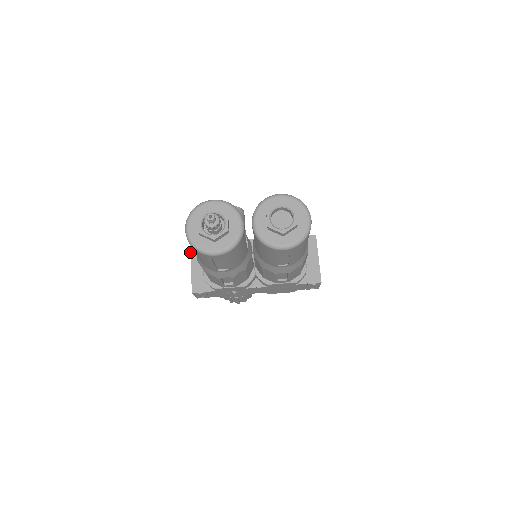
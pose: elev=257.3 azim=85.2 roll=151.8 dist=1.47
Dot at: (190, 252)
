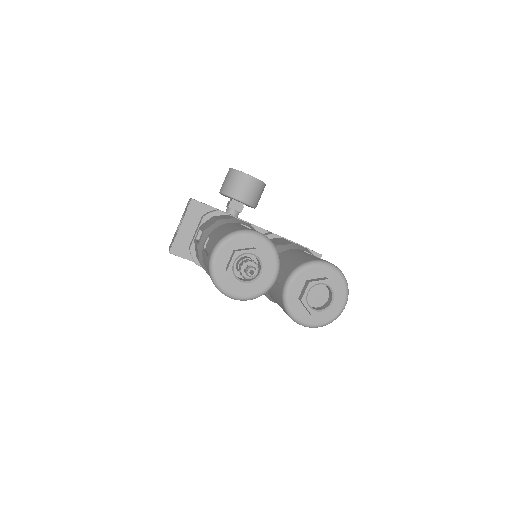
Dot at: (188, 206)
